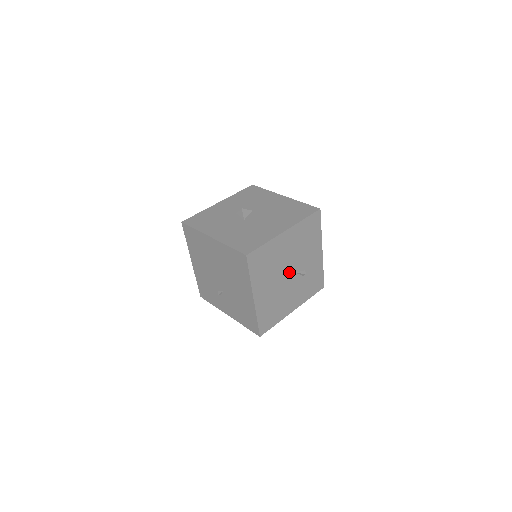
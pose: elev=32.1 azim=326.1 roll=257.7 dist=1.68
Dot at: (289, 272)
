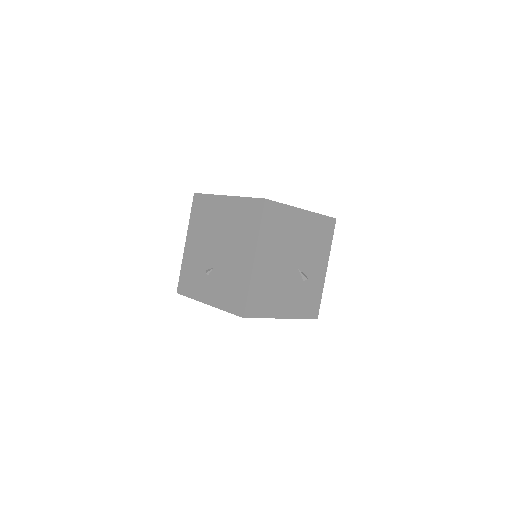
Dot at: (293, 262)
